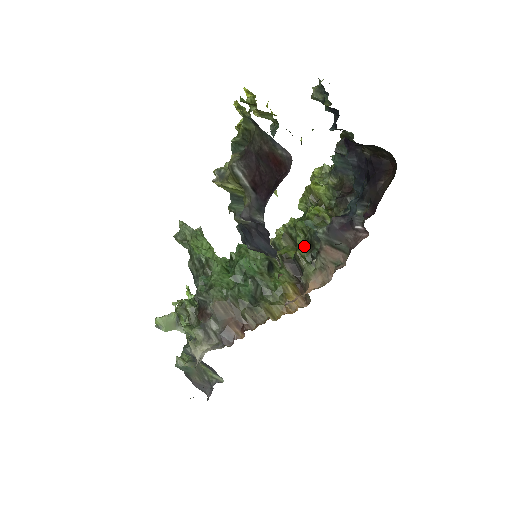
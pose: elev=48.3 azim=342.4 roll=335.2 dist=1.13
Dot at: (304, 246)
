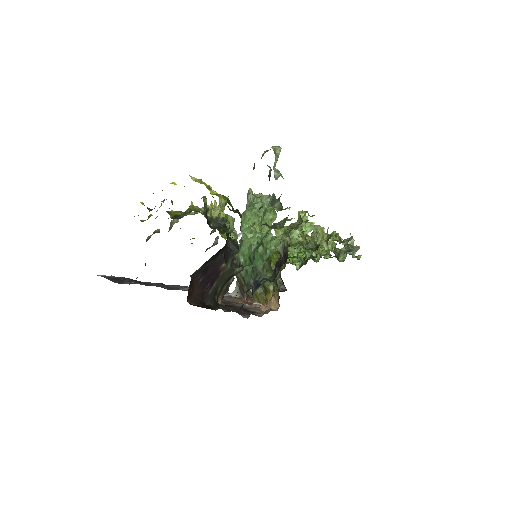
Dot at: occluded
